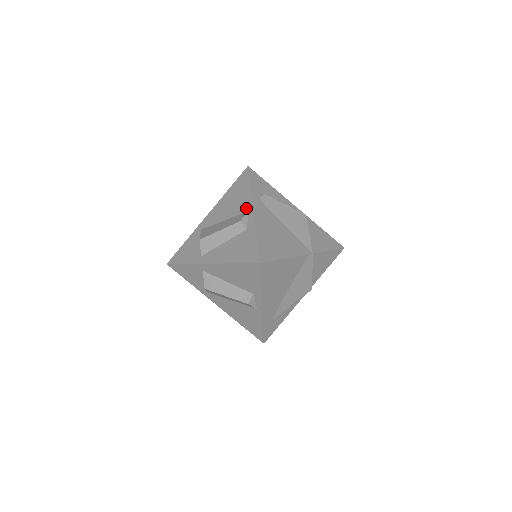
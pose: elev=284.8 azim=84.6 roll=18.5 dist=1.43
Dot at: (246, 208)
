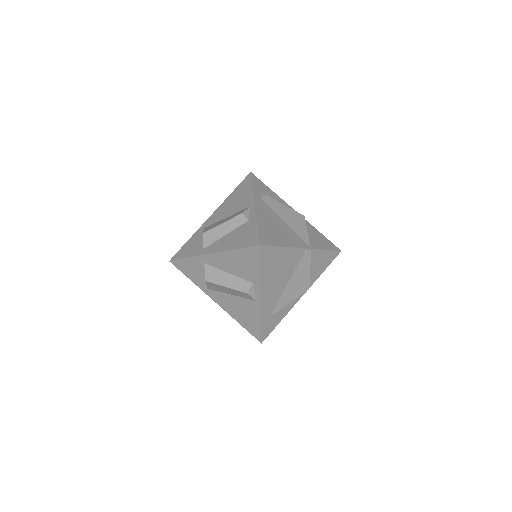
Dot at: (248, 204)
